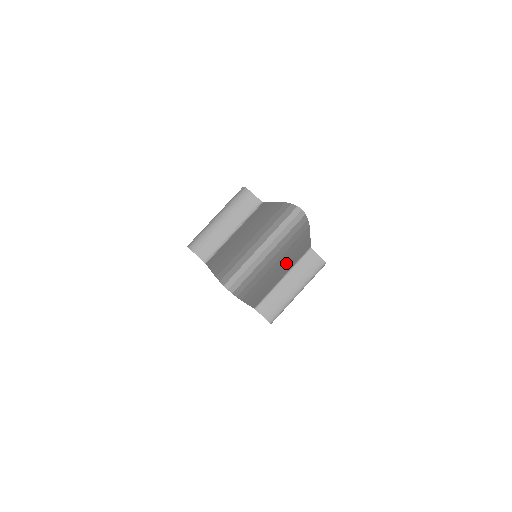
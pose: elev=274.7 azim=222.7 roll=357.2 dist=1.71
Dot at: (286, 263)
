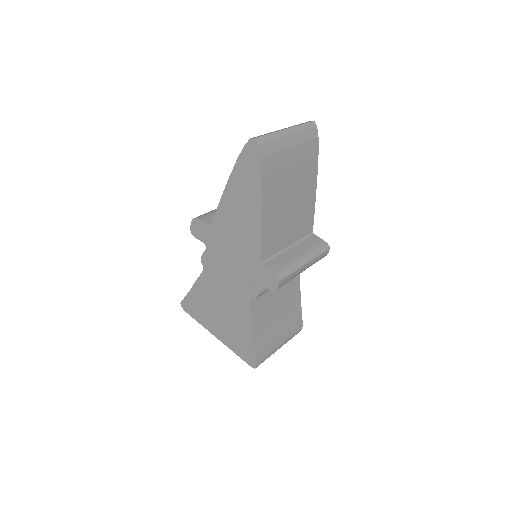
Dot at: (296, 203)
